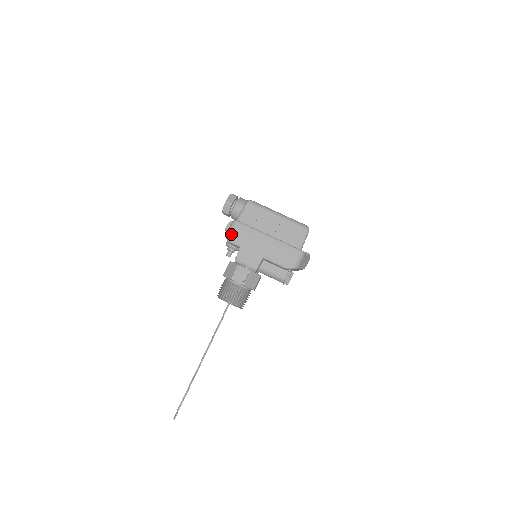
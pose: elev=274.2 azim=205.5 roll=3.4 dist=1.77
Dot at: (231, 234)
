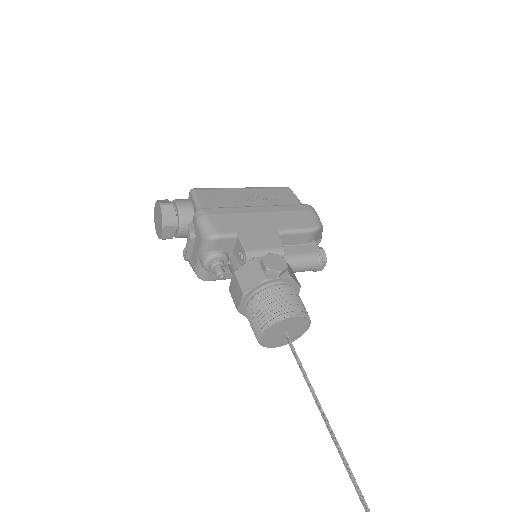
Dot at: (210, 225)
